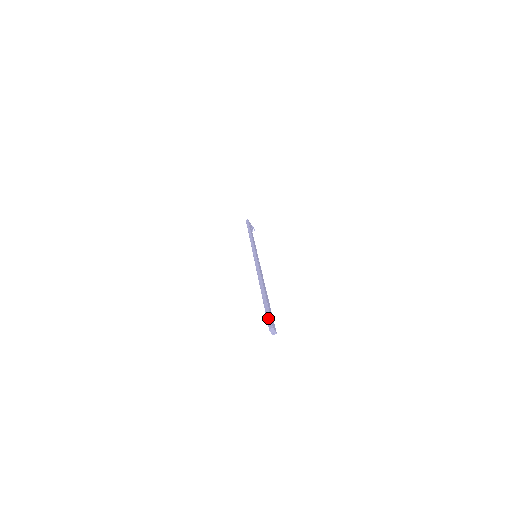
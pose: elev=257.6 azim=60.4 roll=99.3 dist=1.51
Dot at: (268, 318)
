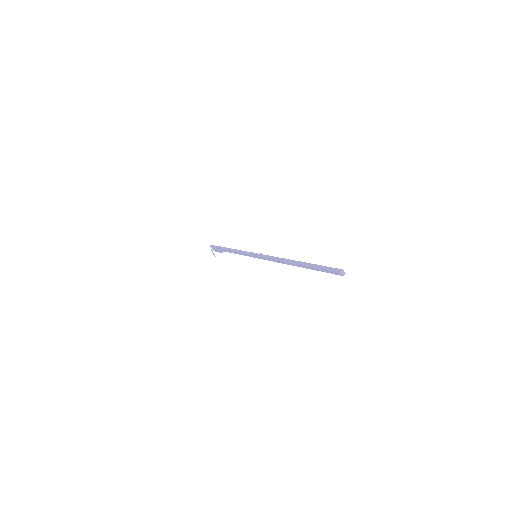
Dot at: (330, 268)
